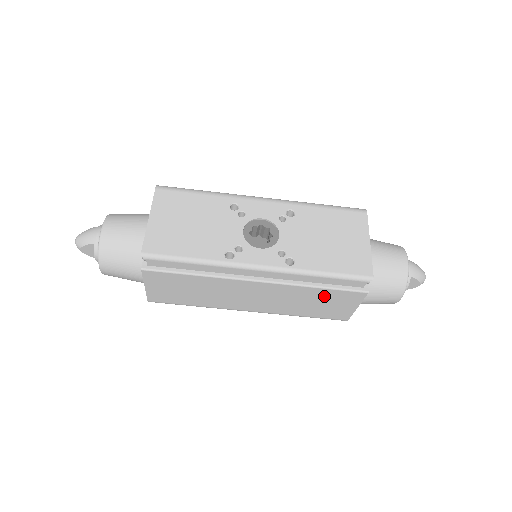
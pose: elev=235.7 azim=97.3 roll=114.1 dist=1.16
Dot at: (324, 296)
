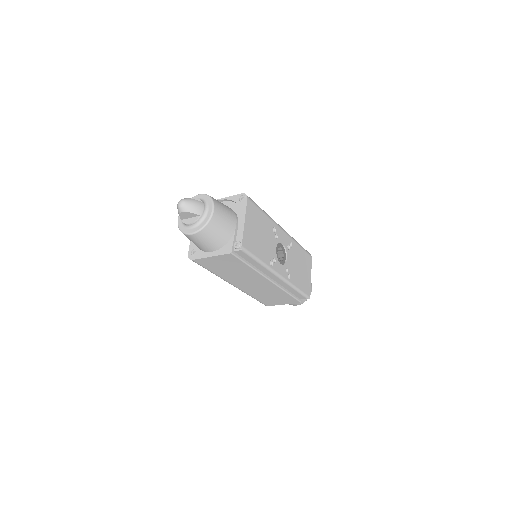
Dot at: (282, 296)
